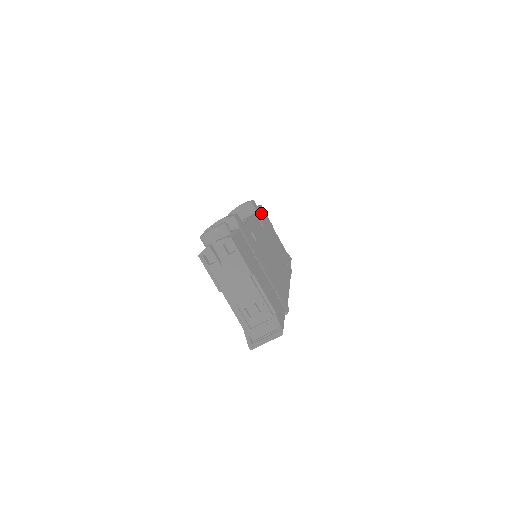
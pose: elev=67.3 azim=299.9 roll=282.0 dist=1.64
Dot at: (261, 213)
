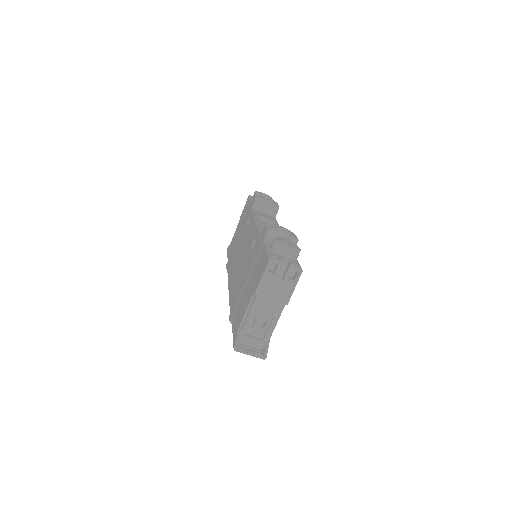
Dot at: occluded
